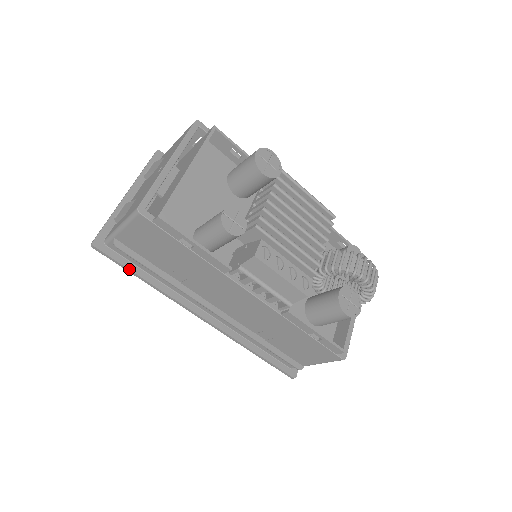
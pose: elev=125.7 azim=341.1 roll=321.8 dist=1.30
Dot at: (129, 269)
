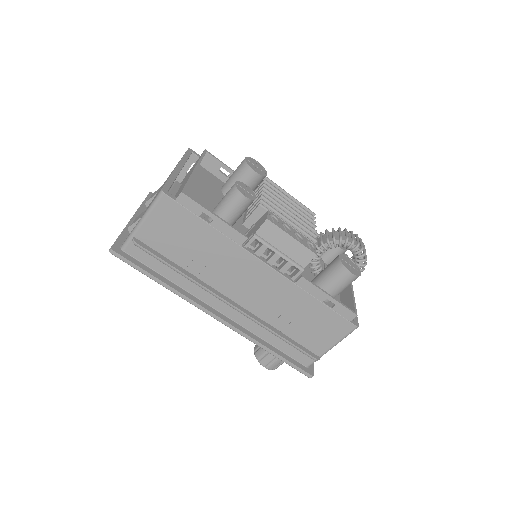
Dot at: (146, 271)
